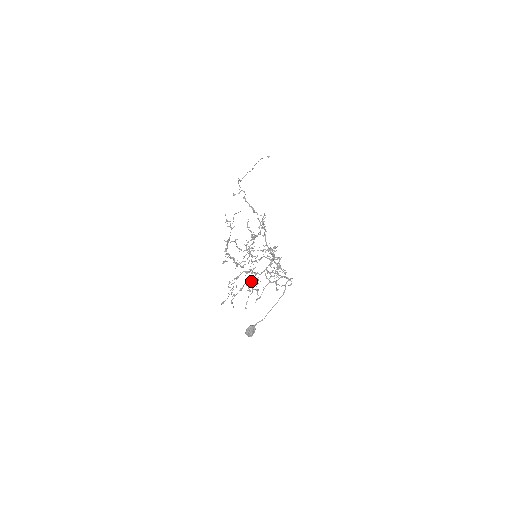
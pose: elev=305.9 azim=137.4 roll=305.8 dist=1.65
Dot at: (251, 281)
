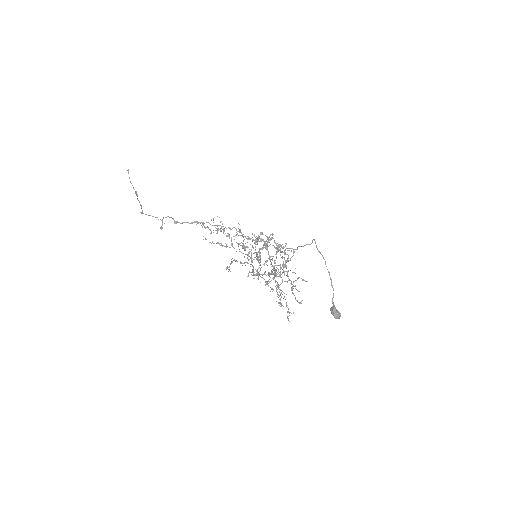
Dot at: occluded
